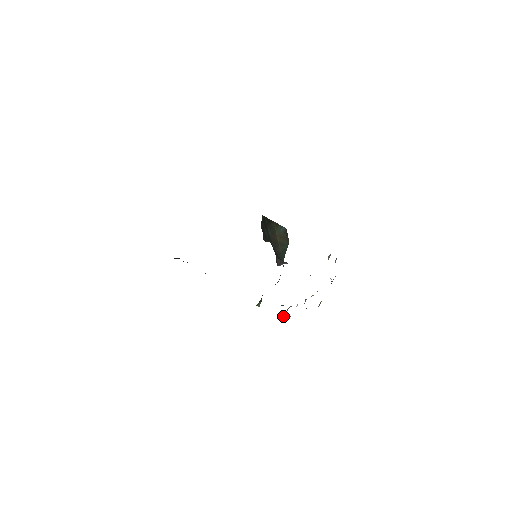
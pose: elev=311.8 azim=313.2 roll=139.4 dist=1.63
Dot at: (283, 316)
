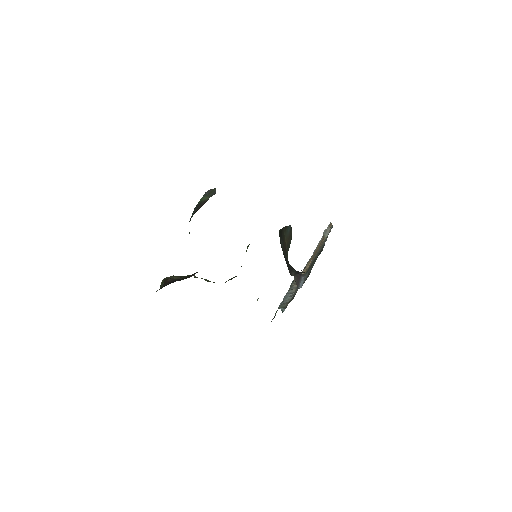
Dot at: occluded
